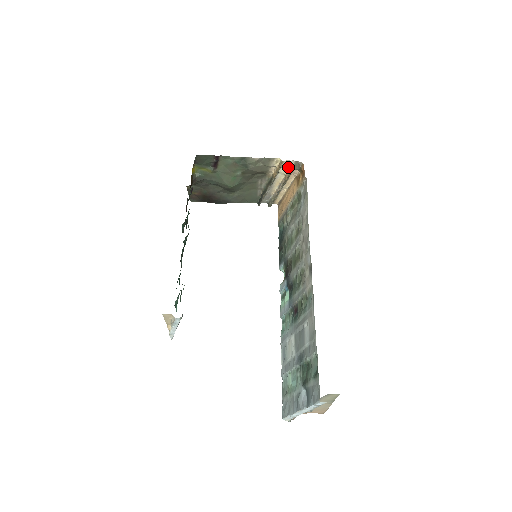
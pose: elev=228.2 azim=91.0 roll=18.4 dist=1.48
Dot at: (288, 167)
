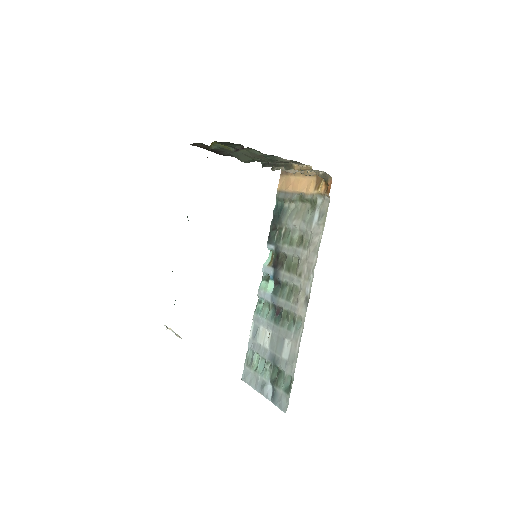
Dot at: (314, 171)
